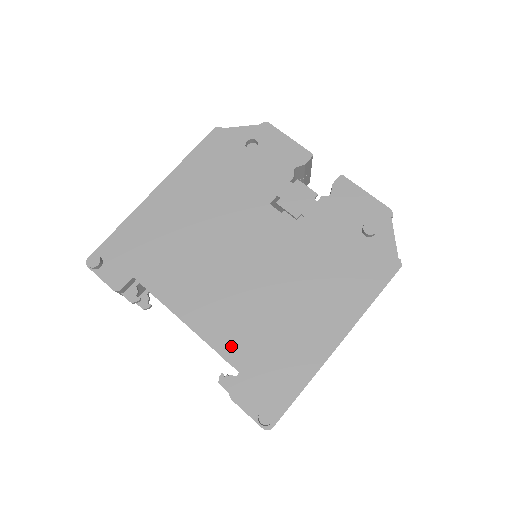
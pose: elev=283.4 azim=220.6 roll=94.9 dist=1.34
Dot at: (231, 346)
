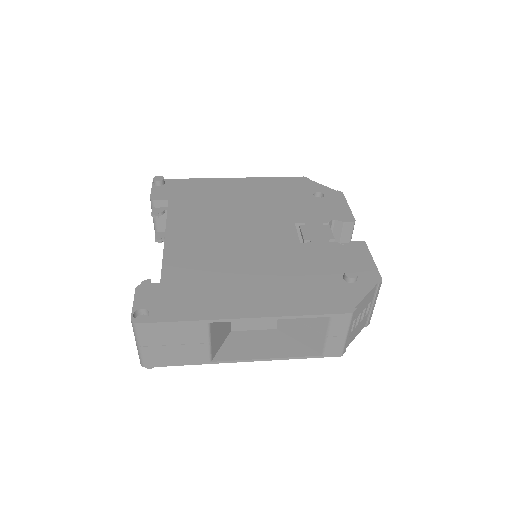
Dot at: (175, 265)
